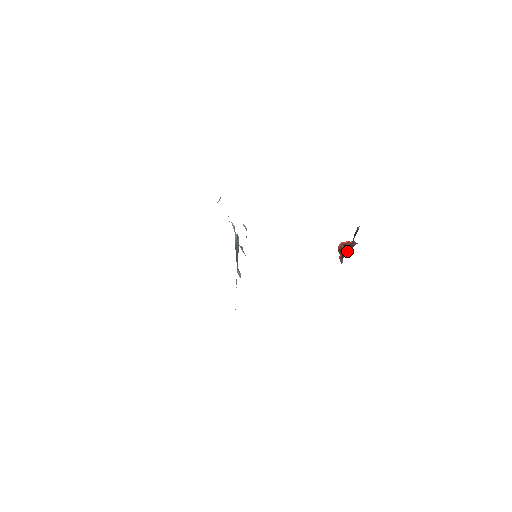
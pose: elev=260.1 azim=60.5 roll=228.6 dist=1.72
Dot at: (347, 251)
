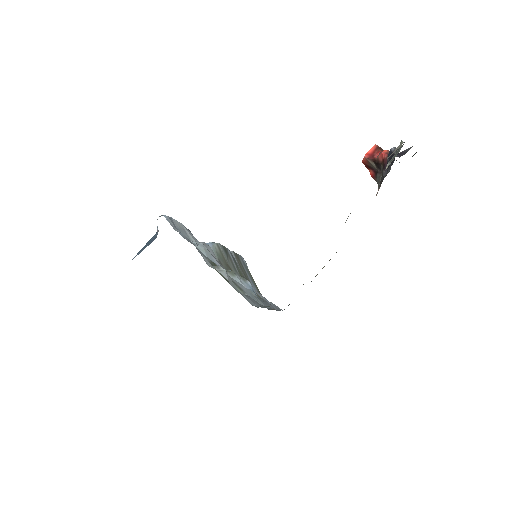
Dot at: (382, 174)
